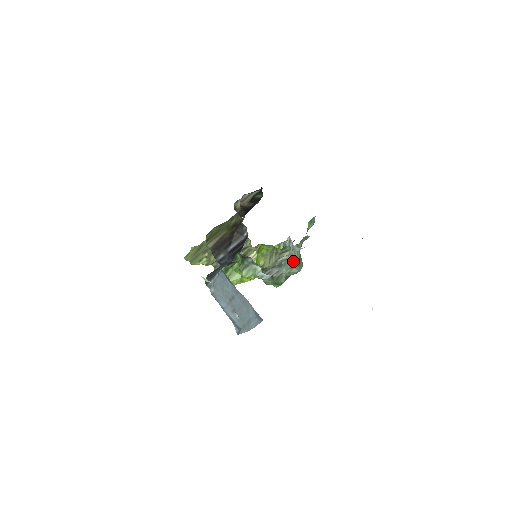
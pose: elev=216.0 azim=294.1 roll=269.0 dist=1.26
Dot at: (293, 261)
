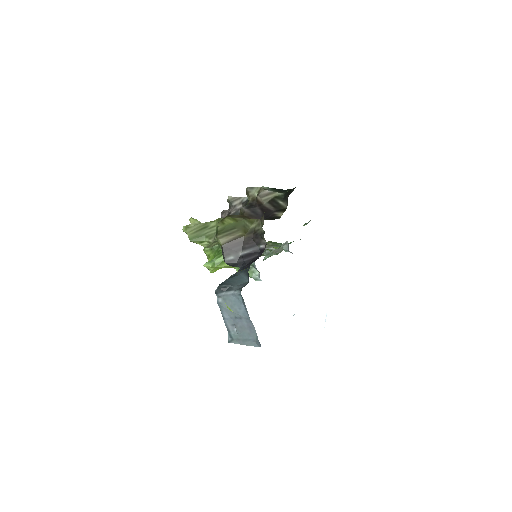
Dot at: (276, 252)
